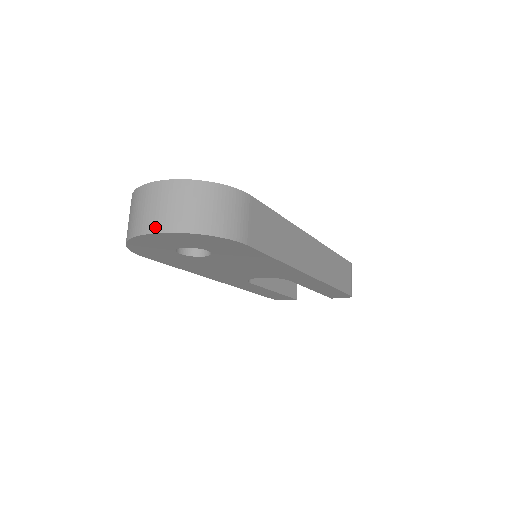
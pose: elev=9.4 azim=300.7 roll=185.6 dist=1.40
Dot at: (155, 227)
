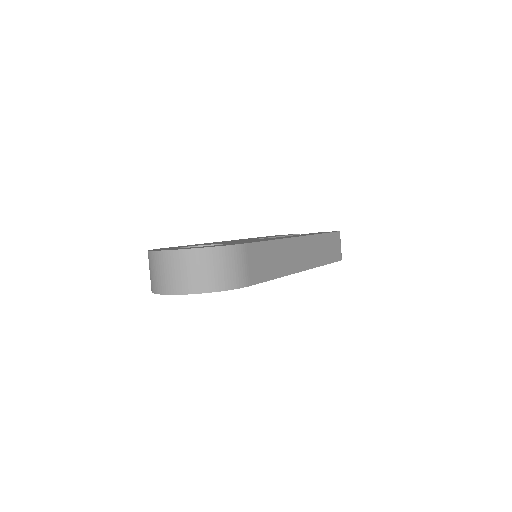
Dot at: (174, 290)
